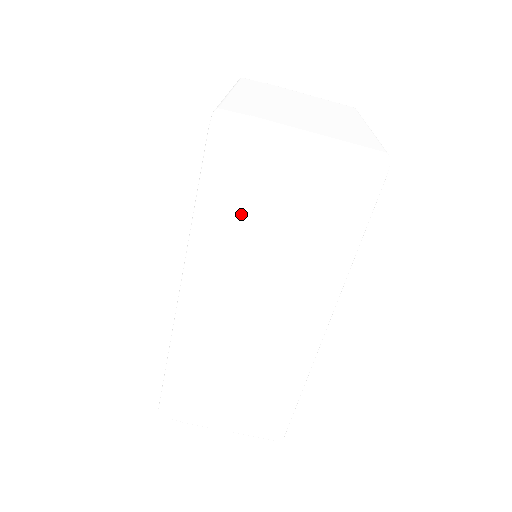
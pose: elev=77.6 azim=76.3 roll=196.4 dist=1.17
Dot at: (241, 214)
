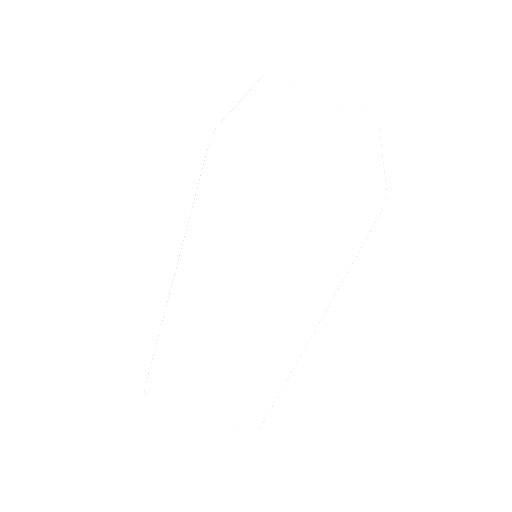
Dot at: (234, 229)
